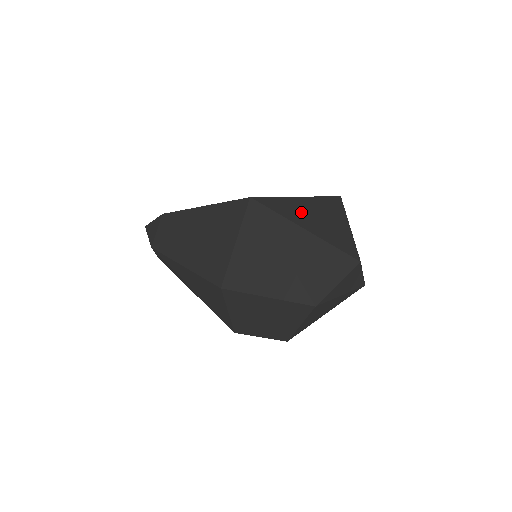
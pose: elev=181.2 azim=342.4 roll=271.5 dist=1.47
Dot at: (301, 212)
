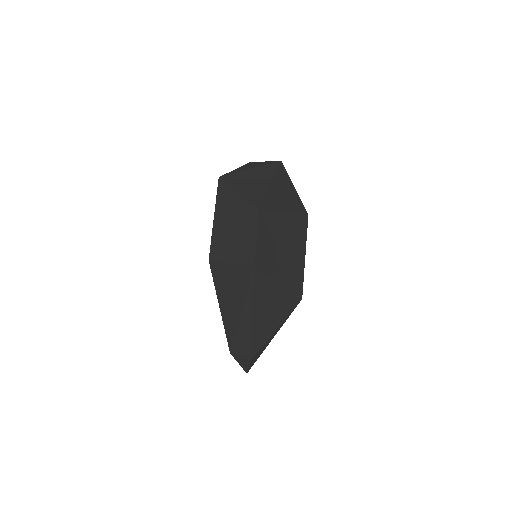
Dot at: occluded
